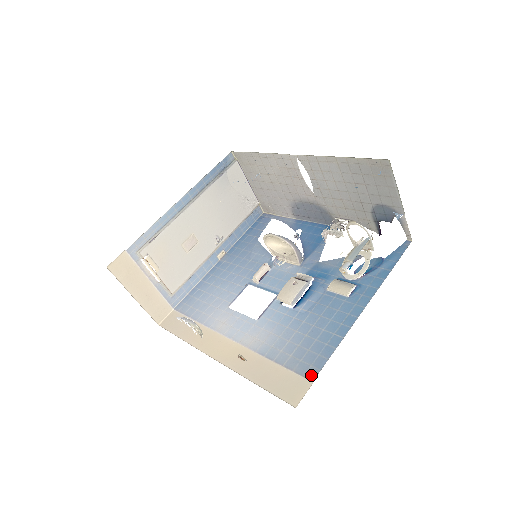
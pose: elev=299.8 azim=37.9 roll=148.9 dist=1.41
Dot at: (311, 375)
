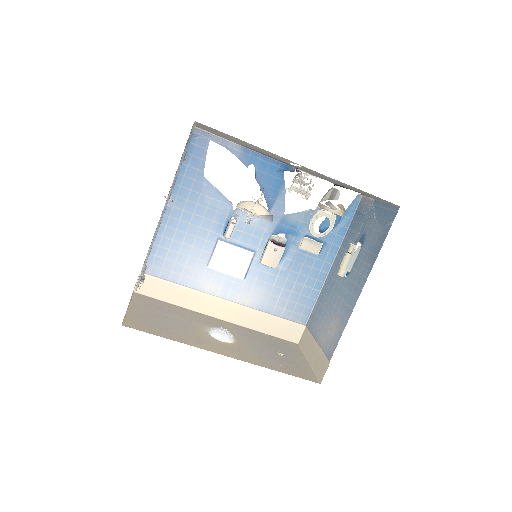
Dot at: (303, 322)
